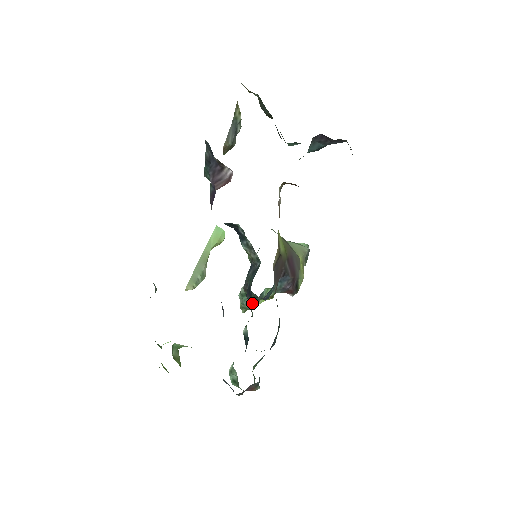
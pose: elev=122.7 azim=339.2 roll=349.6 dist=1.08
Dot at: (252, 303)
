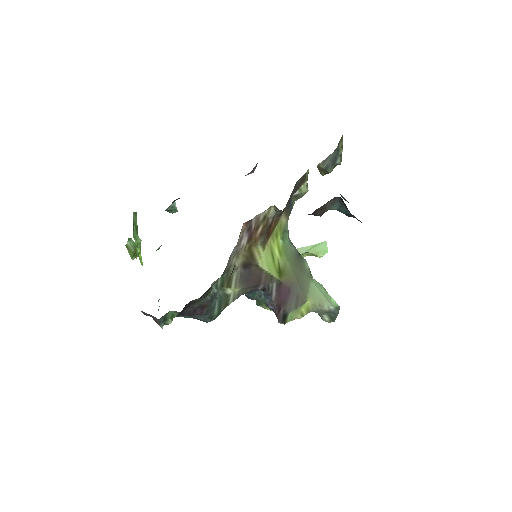
Dot at: occluded
